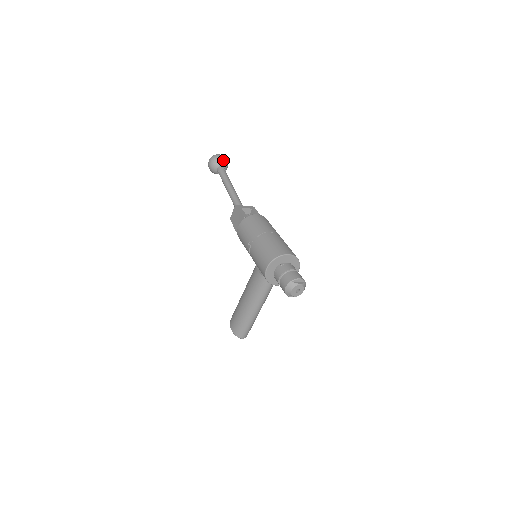
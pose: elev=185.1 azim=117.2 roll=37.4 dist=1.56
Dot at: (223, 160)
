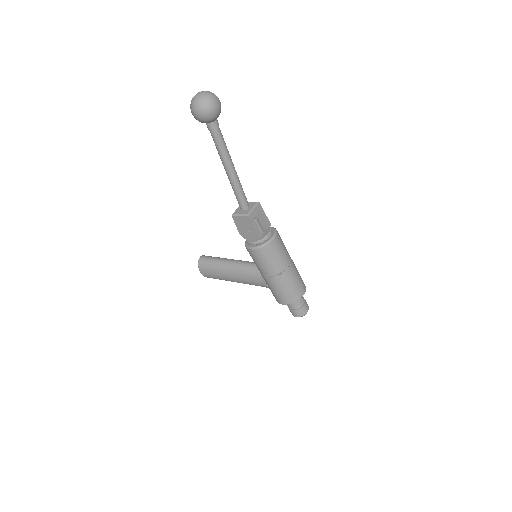
Dot at: occluded
